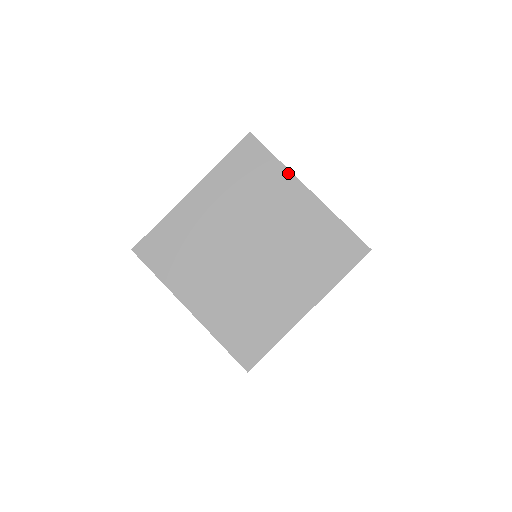
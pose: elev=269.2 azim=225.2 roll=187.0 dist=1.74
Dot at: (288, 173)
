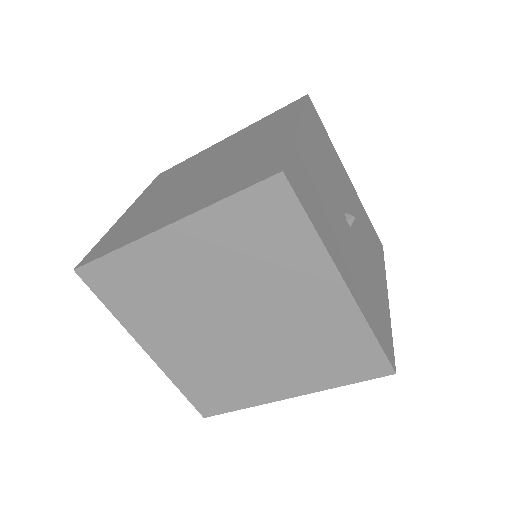
Dot at: (323, 254)
